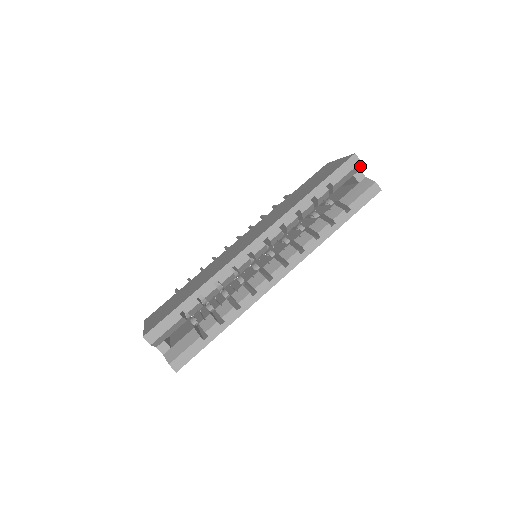
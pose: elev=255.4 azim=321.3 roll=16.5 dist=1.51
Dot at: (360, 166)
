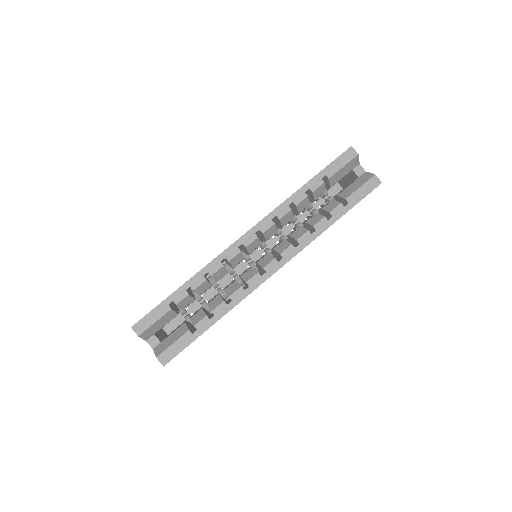
Dot at: occluded
